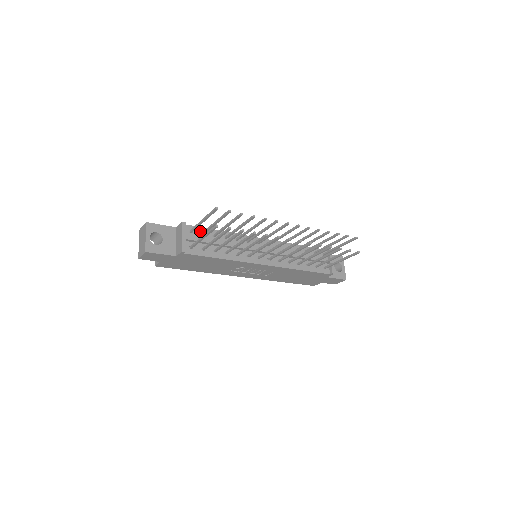
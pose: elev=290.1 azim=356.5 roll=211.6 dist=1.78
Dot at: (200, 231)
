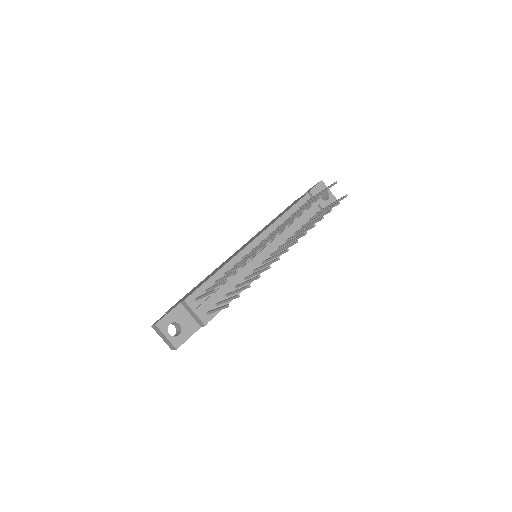
Dot at: (202, 290)
